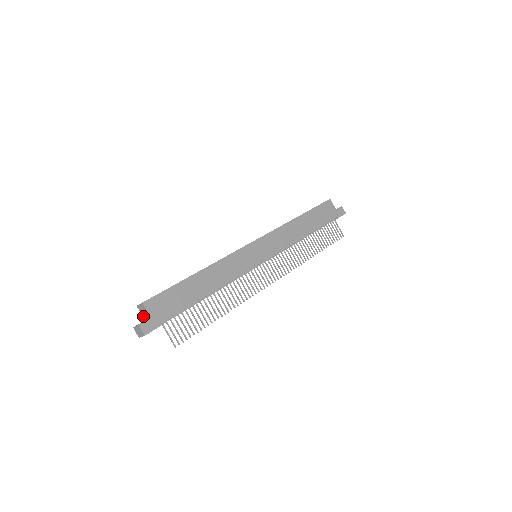
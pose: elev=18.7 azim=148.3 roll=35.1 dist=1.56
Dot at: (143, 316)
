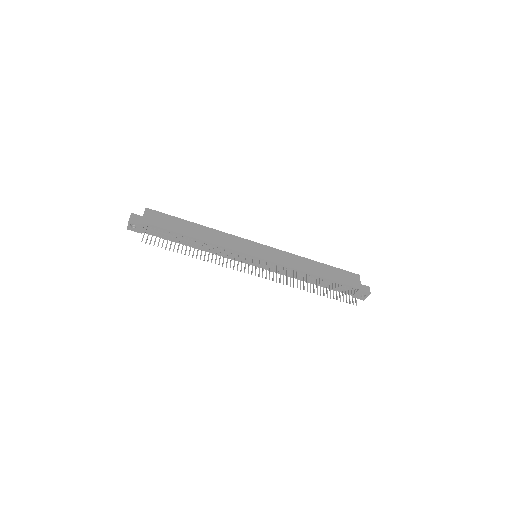
Dot at: occluded
